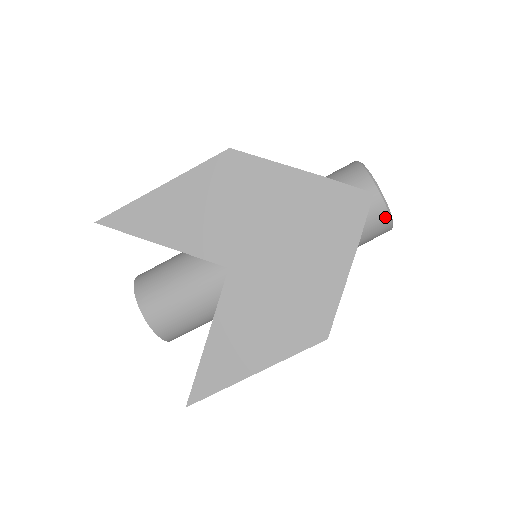
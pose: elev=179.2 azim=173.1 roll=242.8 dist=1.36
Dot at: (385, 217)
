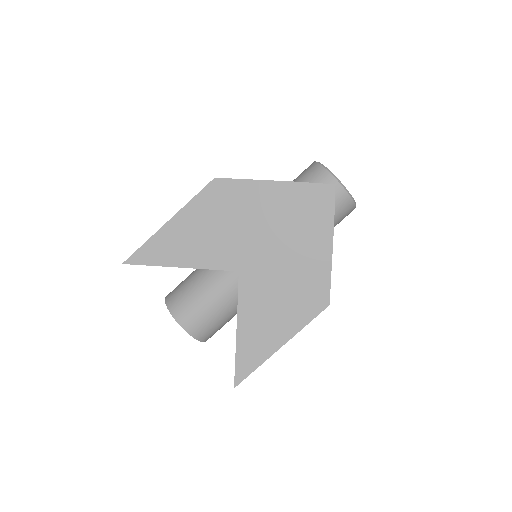
Dot at: (348, 200)
